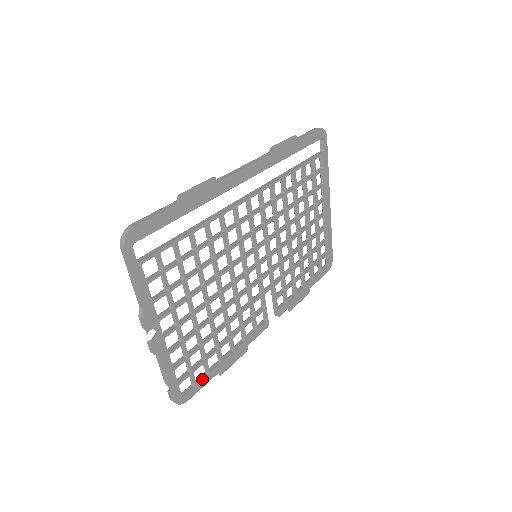
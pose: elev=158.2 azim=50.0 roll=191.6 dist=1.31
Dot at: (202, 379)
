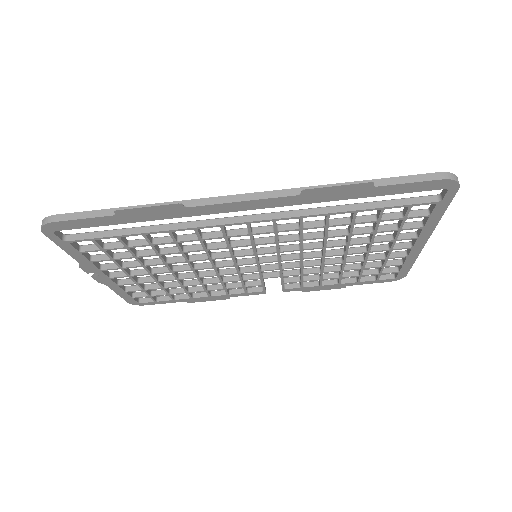
Dot at: (164, 300)
